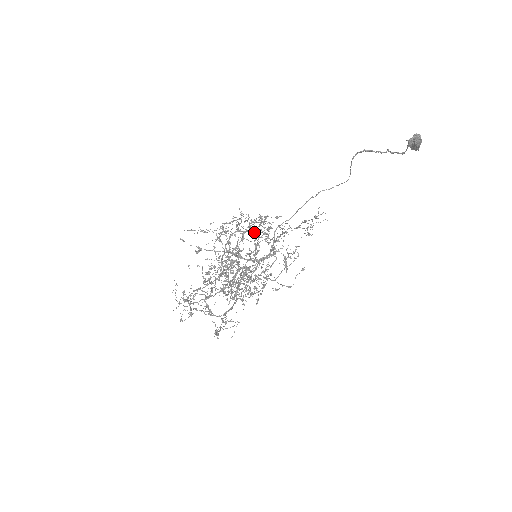
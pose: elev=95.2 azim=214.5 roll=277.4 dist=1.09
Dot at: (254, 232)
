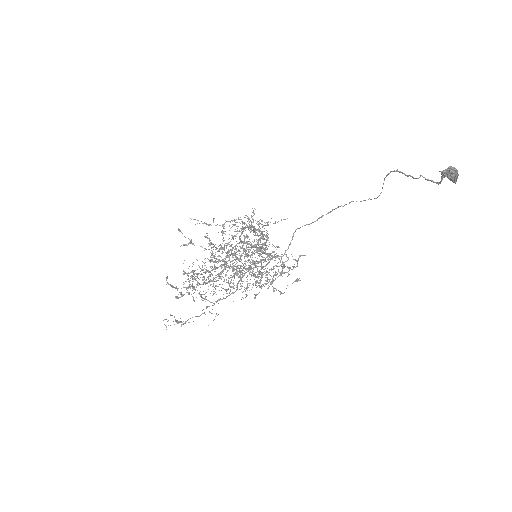
Dot at: (255, 234)
